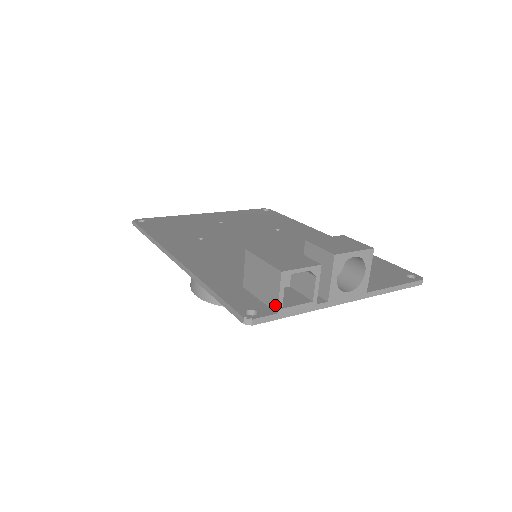
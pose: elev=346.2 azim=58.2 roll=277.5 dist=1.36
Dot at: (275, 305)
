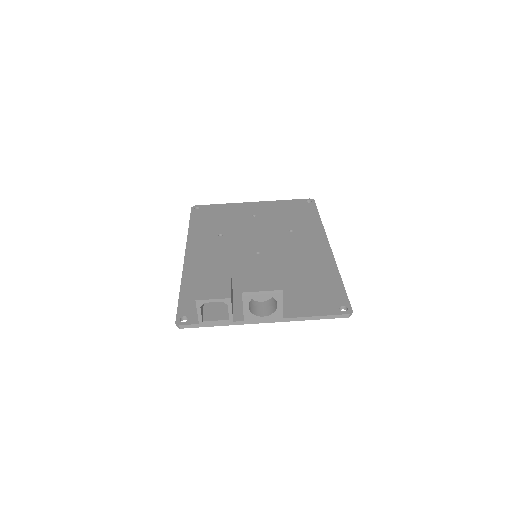
Dot at: (198, 318)
